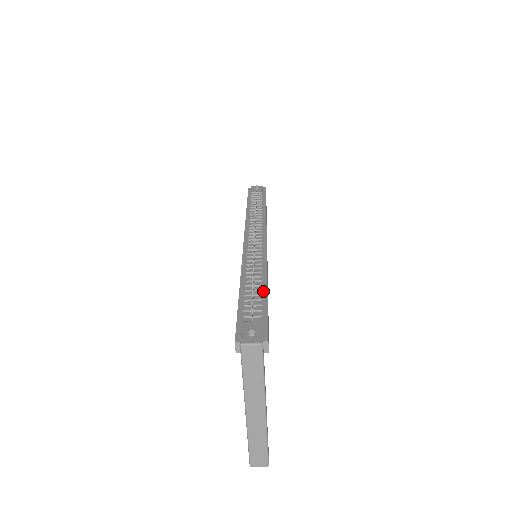
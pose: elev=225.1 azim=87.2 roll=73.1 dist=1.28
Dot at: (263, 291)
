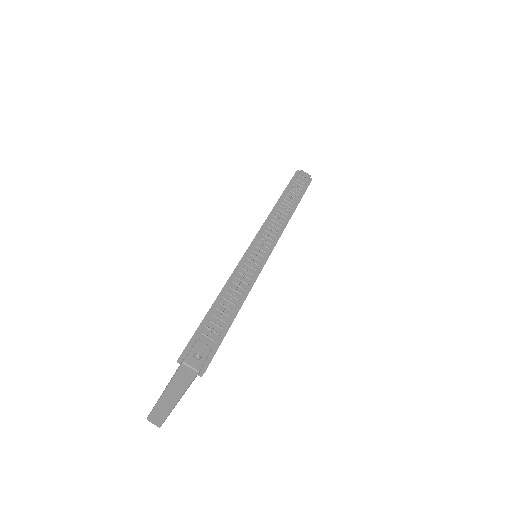
Dot at: (233, 313)
